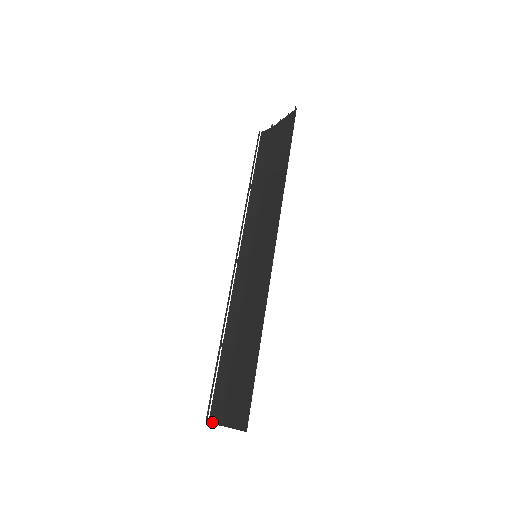
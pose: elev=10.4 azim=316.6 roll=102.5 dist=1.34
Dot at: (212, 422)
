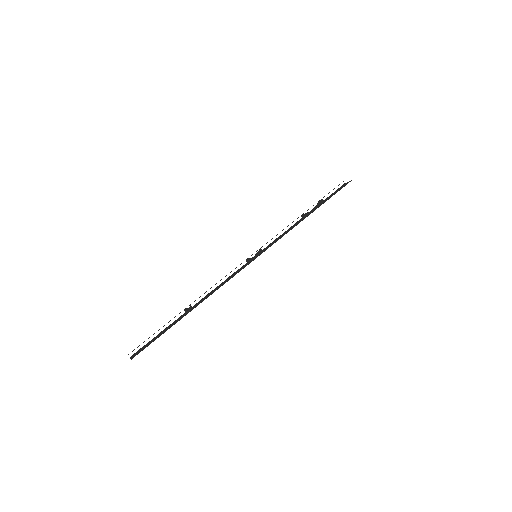
Dot at: (131, 357)
